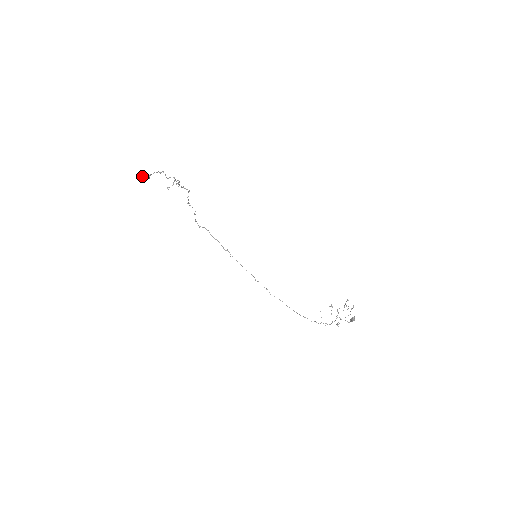
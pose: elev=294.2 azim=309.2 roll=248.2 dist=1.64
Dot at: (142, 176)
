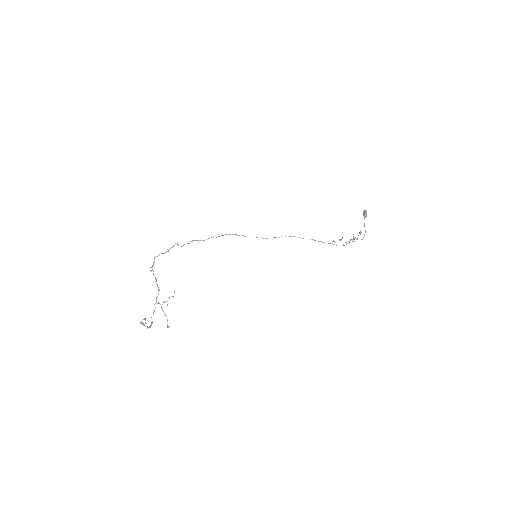
Dot at: occluded
